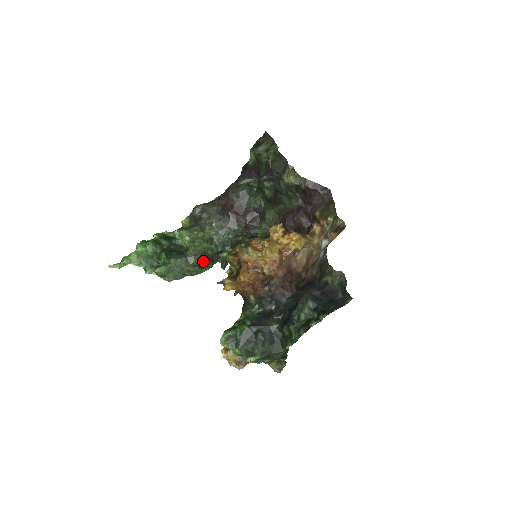
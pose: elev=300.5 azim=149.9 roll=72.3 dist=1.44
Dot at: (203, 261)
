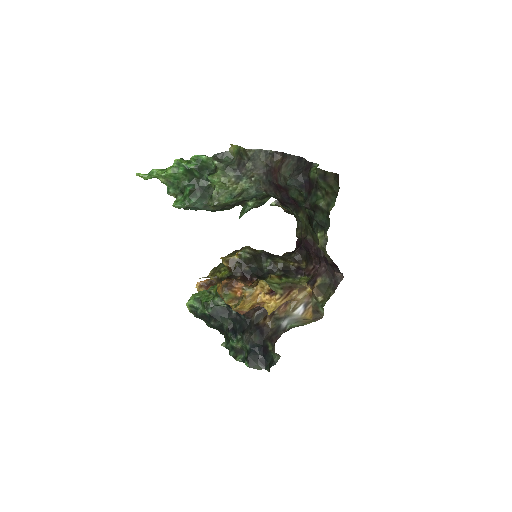
Dot at: (223, 208)
